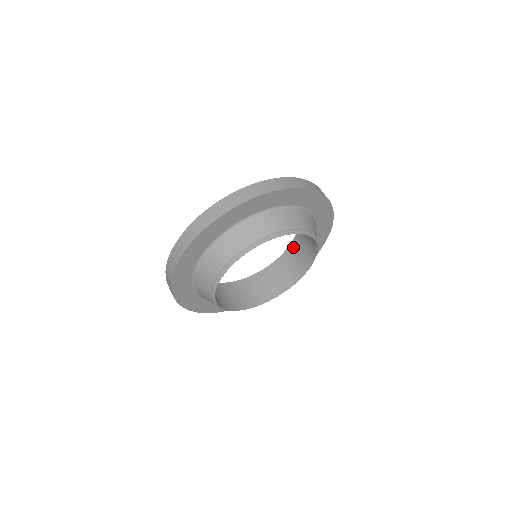
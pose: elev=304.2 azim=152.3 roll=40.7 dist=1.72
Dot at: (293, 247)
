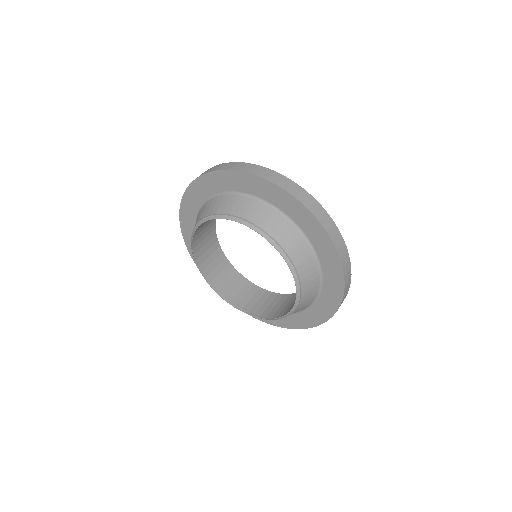
Dot at: occluded
